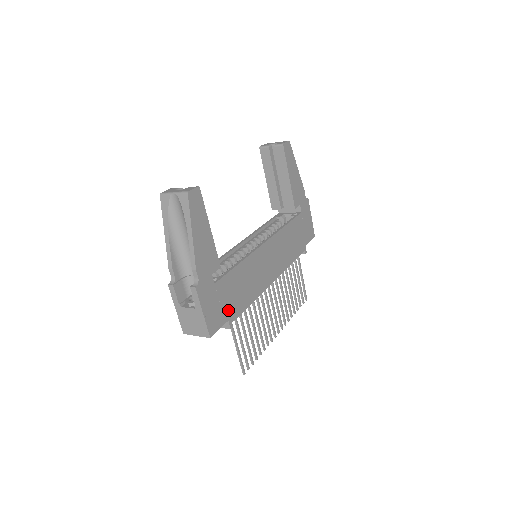
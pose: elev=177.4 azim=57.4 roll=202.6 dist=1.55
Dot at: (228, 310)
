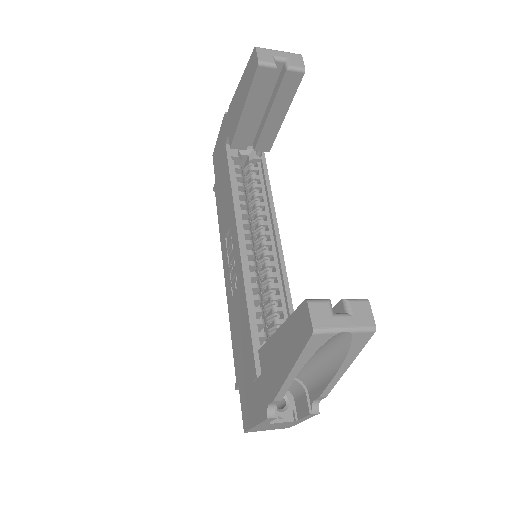
Dot at: occluded
